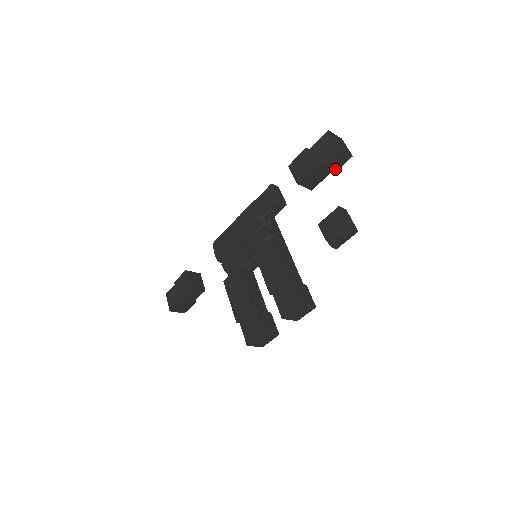
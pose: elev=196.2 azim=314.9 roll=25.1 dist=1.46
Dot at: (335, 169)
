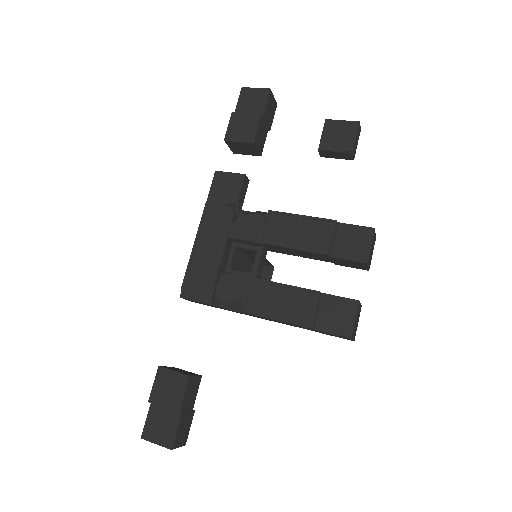
Dot at: (270, 123)
